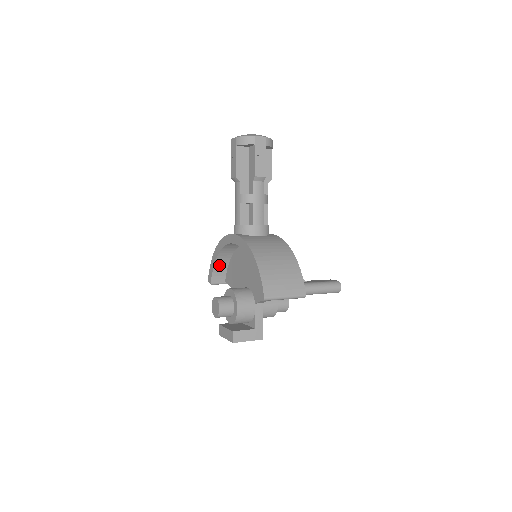
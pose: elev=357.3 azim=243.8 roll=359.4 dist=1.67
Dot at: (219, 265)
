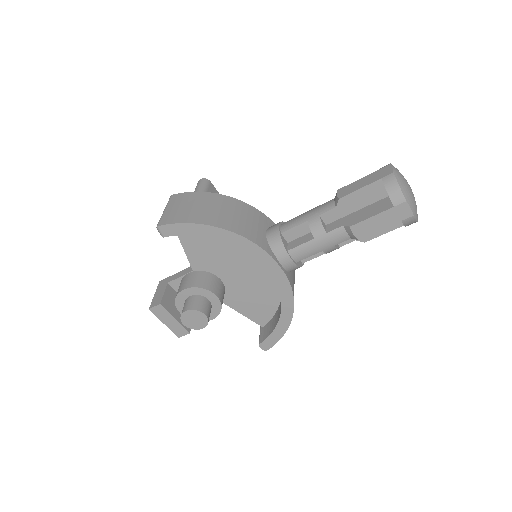
Dot at: occluded
